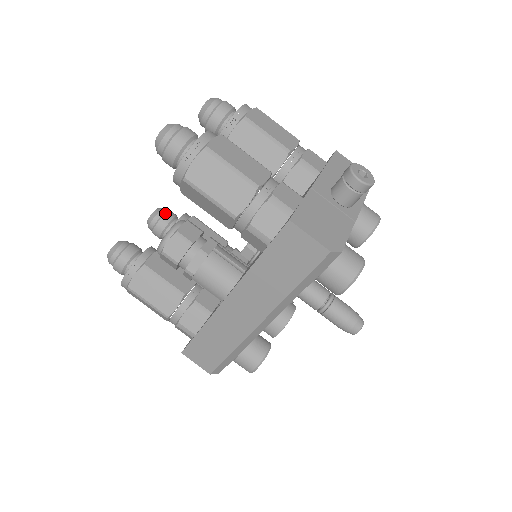
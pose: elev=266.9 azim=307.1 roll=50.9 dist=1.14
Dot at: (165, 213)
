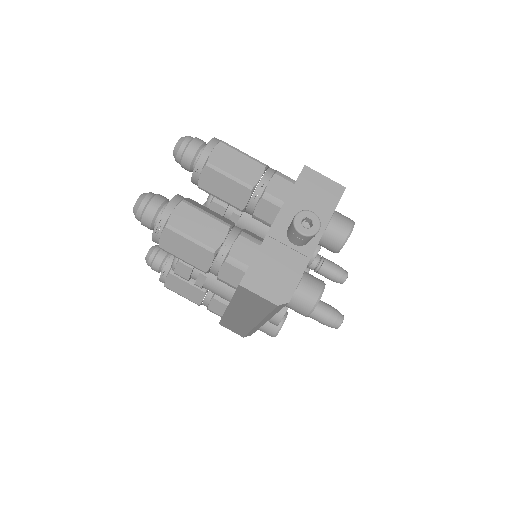
Dot at: occluded
